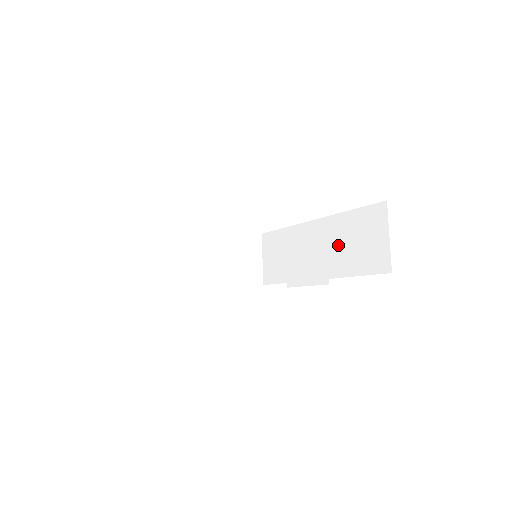
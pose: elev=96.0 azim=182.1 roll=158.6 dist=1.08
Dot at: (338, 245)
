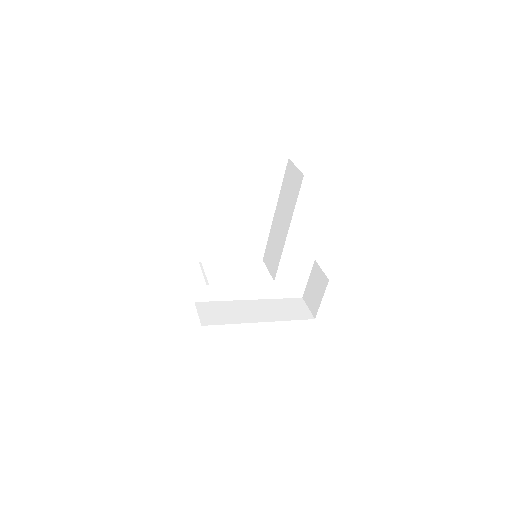
Dot at: (286, 203)
